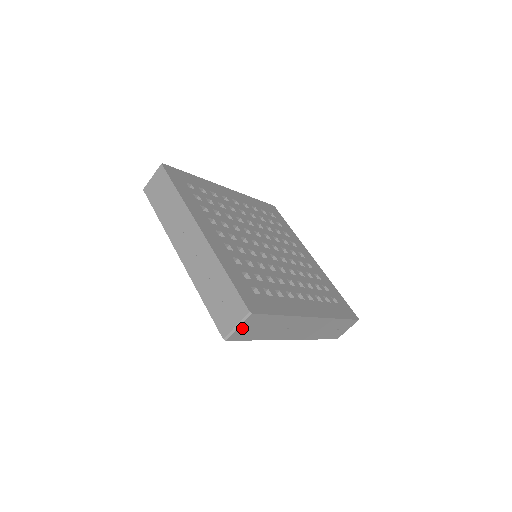
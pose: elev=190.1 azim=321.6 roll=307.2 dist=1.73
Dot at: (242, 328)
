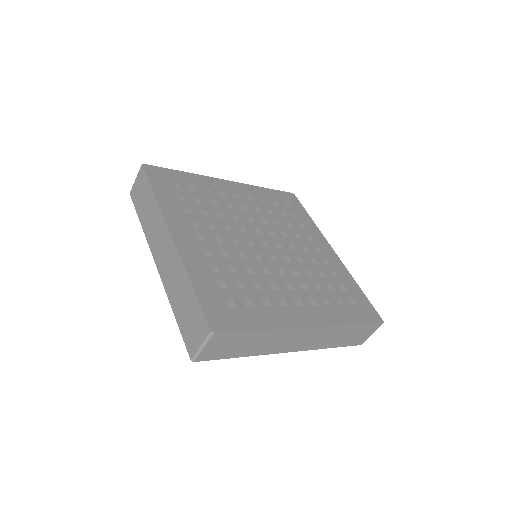
Dot at: (209, 348)
